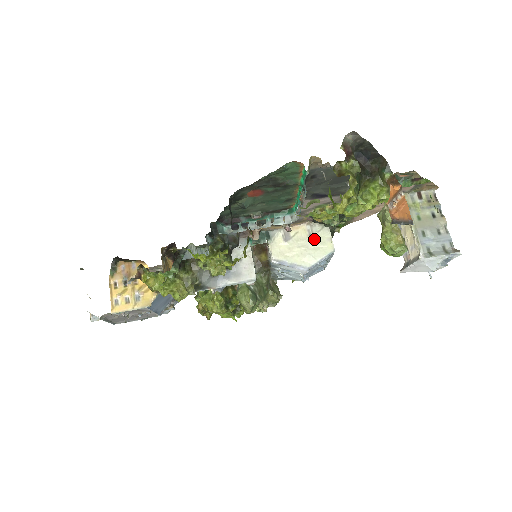
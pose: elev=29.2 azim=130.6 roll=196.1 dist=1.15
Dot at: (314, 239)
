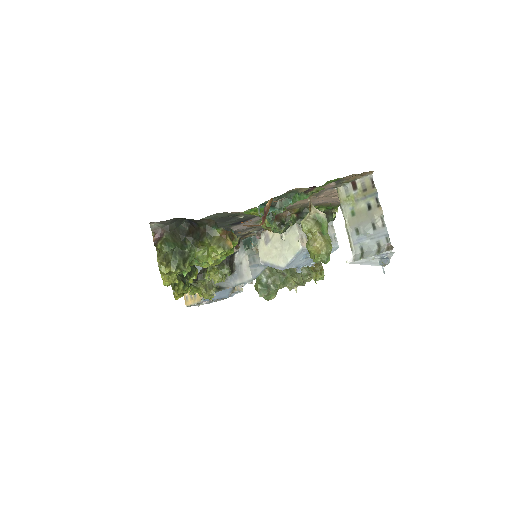
Dot at: (286, 239)
